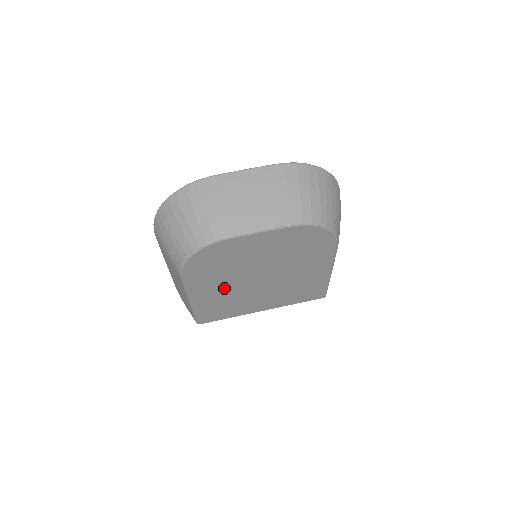
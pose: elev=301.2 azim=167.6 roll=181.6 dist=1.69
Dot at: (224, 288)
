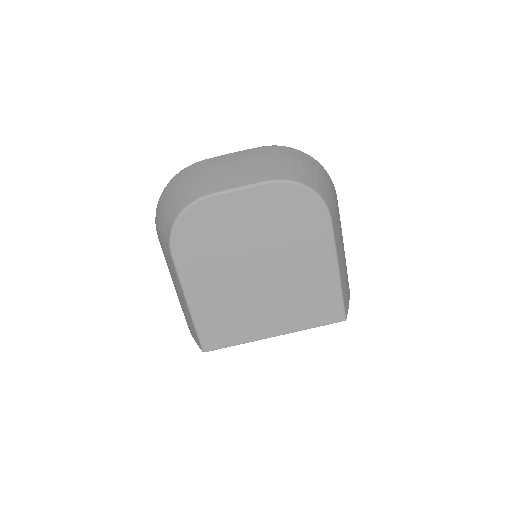
Dot at: (221, 283)
